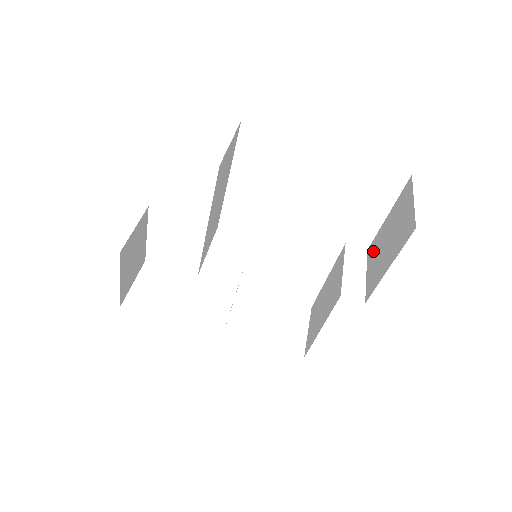
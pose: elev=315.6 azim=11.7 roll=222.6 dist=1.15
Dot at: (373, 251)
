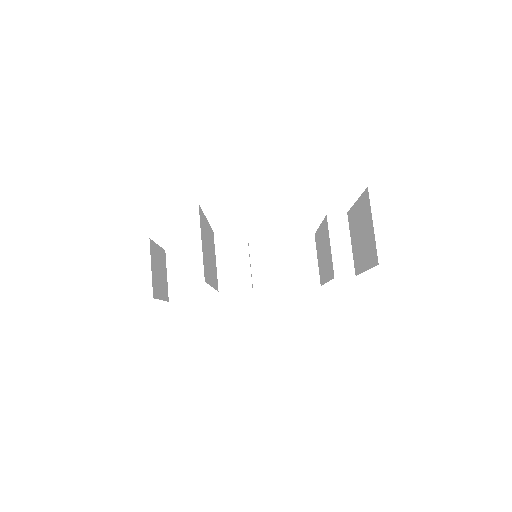
Dot at: (352, 225)
